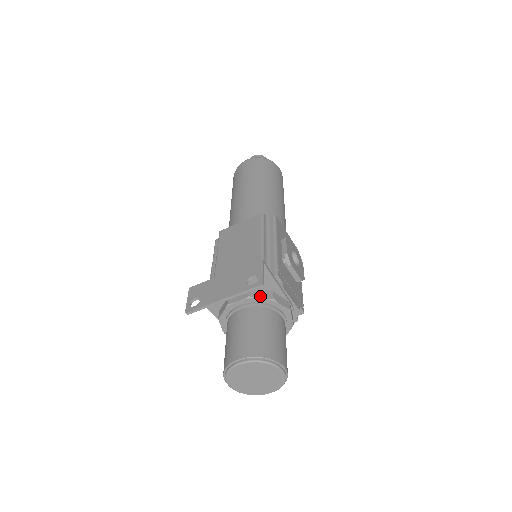
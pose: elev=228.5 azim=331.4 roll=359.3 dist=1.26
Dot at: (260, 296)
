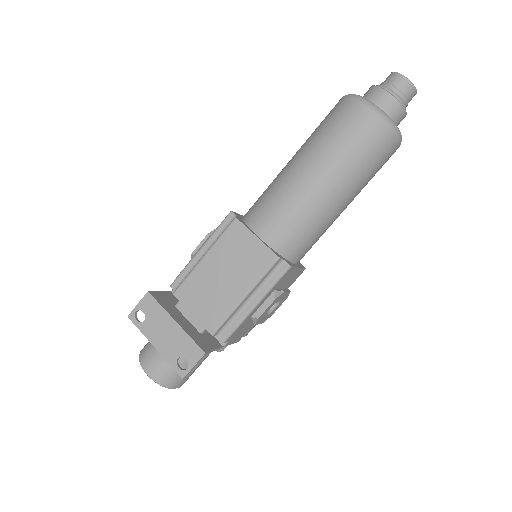
Dot at: occluded
